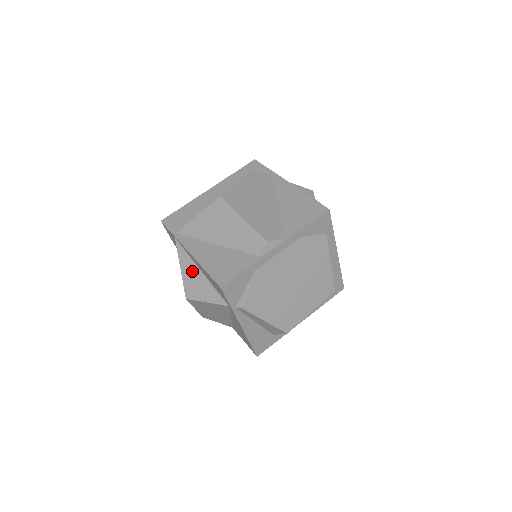
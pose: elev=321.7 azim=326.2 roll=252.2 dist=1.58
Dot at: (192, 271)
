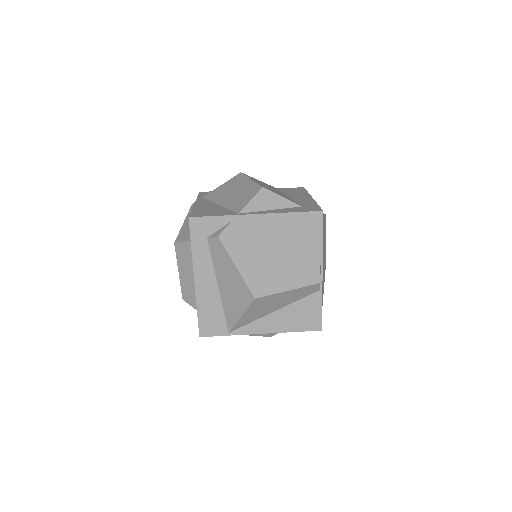
Dot at: occluded
